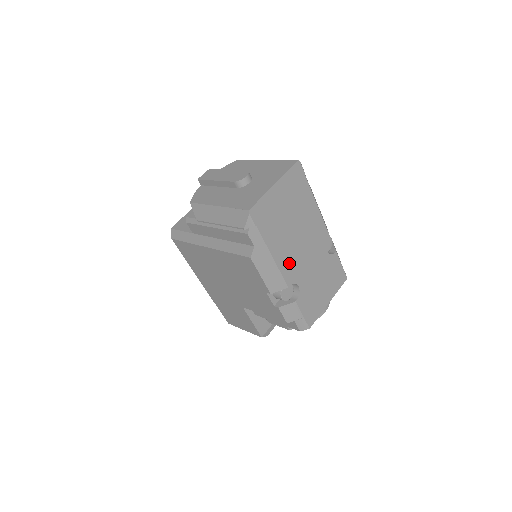
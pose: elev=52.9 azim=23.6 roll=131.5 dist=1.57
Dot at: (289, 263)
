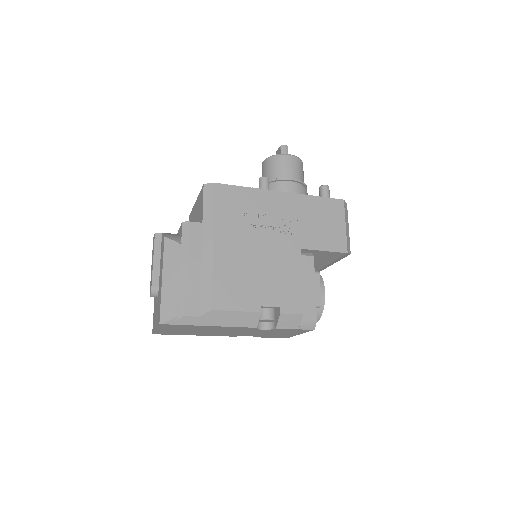
Dot at: (223, 334)
